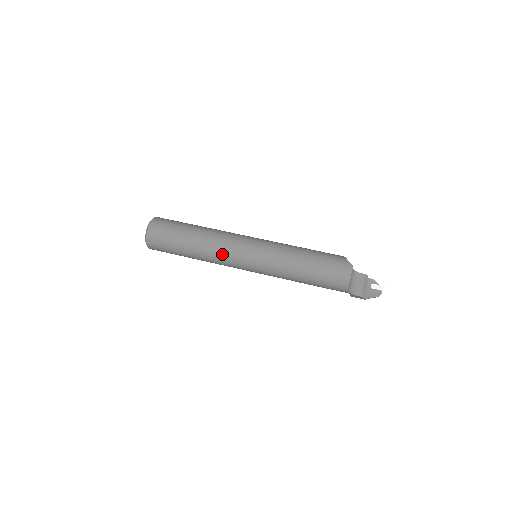
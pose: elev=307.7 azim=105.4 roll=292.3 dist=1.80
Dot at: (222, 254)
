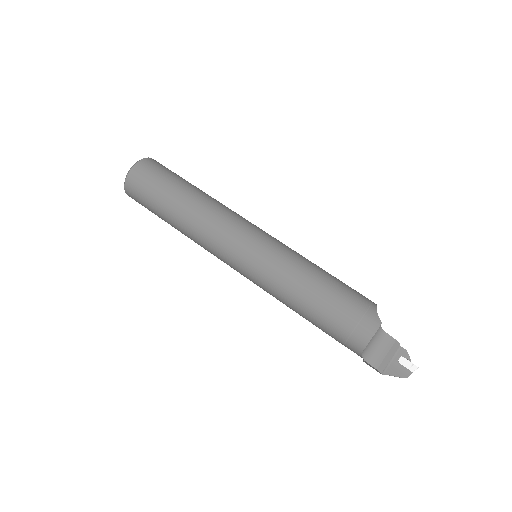
Dot at: (210, 237)
